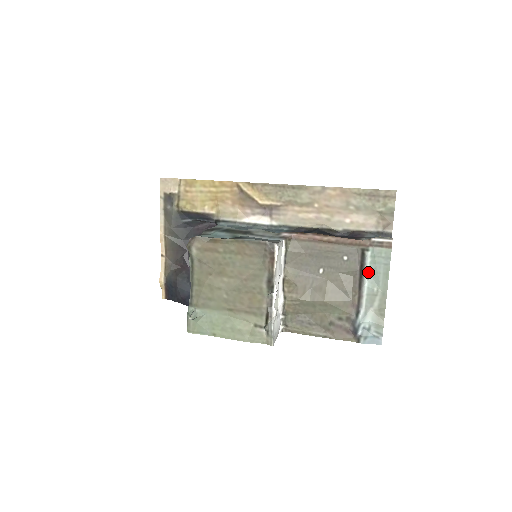
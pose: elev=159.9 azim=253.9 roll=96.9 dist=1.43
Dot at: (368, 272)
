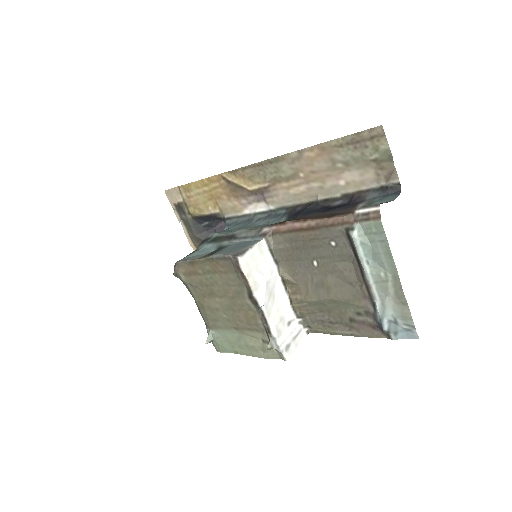
Dot at: (364, 256)
